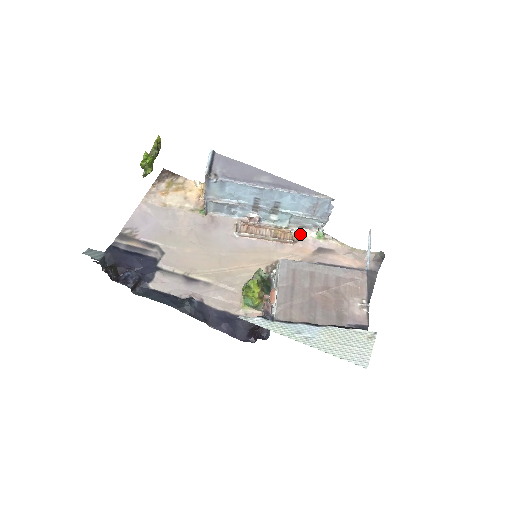
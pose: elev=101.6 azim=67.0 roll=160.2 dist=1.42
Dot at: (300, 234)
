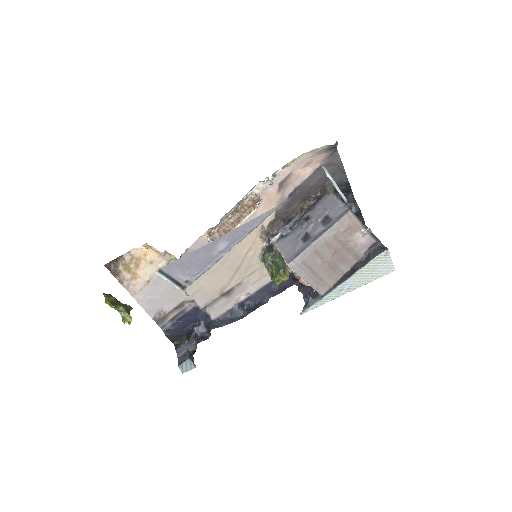
Dot at: (256, 192)
